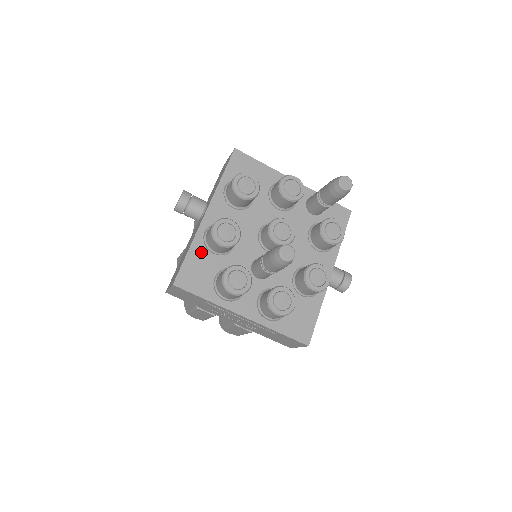
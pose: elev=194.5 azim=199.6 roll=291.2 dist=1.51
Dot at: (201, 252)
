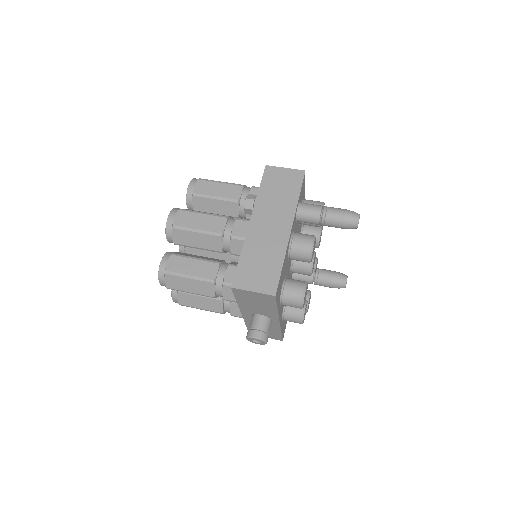
Dot at: (283, 323)
